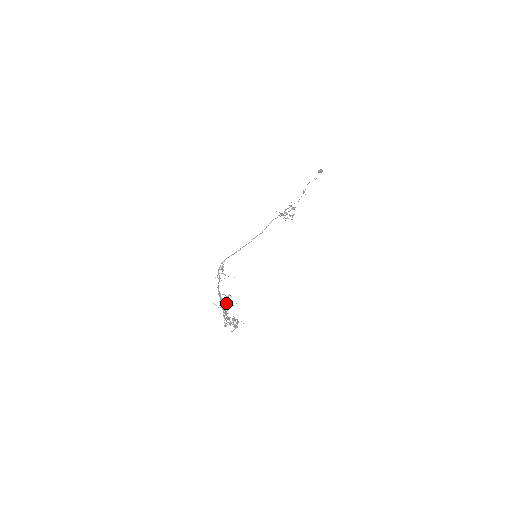
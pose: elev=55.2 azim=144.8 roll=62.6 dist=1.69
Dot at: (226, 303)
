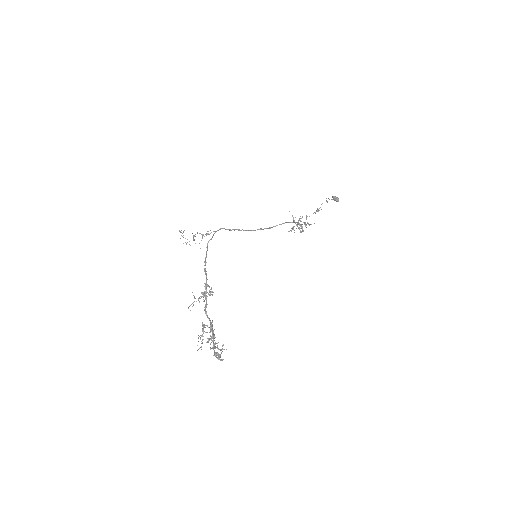
Dot at: occluded
